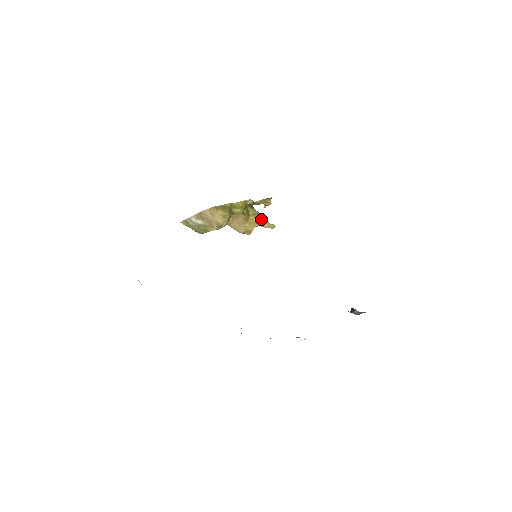
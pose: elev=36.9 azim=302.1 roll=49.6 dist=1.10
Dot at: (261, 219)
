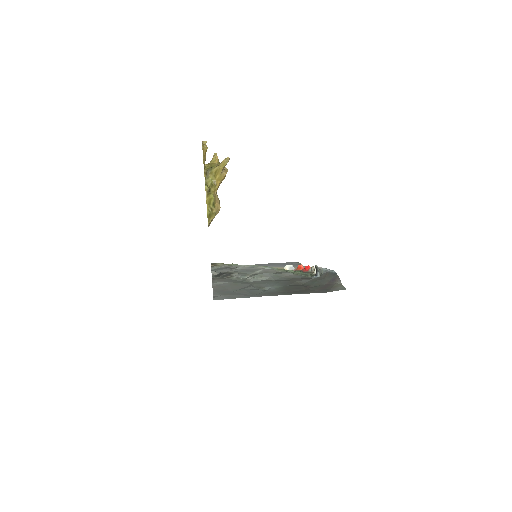
Dot at: (220, 170)
